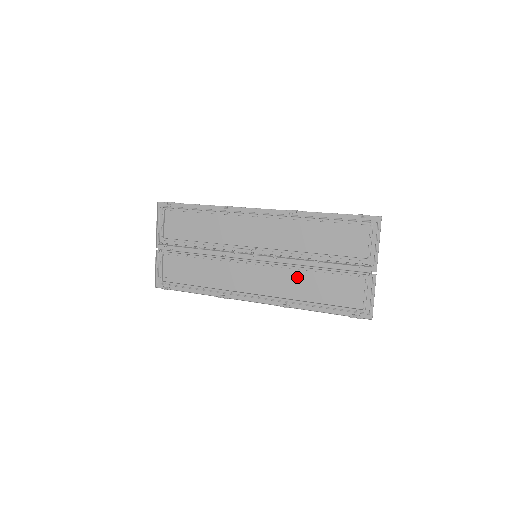
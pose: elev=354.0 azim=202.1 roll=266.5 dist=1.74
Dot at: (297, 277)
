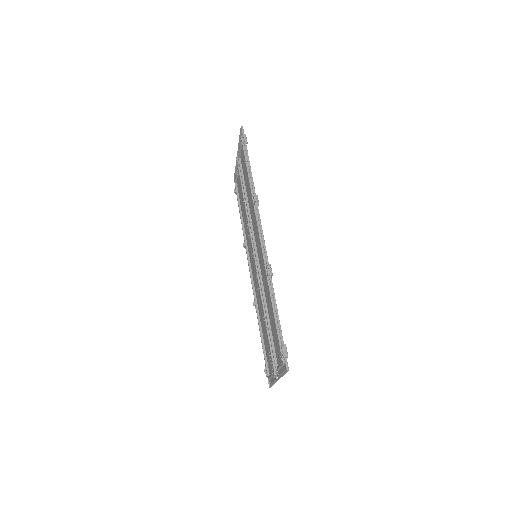
Dot at: occluded
